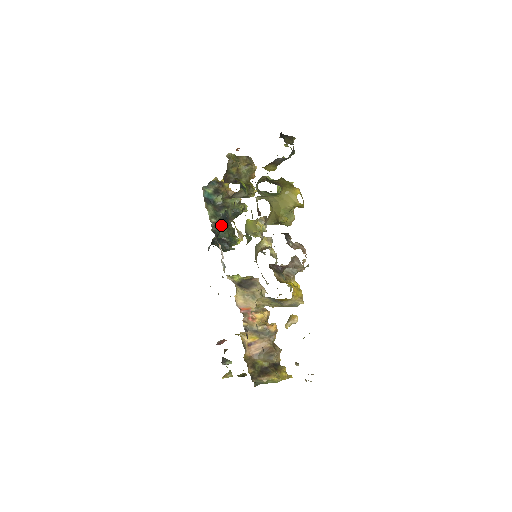
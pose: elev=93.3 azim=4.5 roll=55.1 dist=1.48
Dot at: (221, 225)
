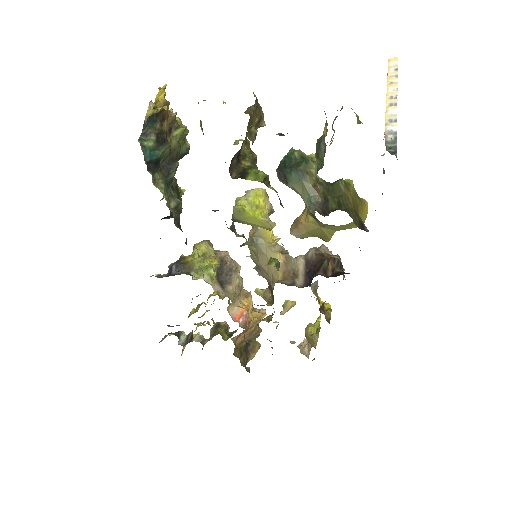
Dot at: occluded
